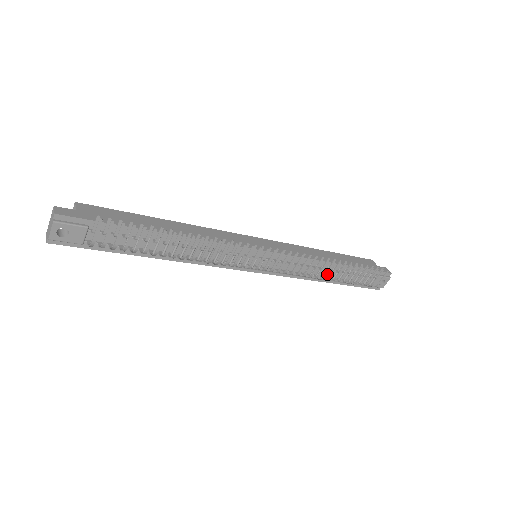
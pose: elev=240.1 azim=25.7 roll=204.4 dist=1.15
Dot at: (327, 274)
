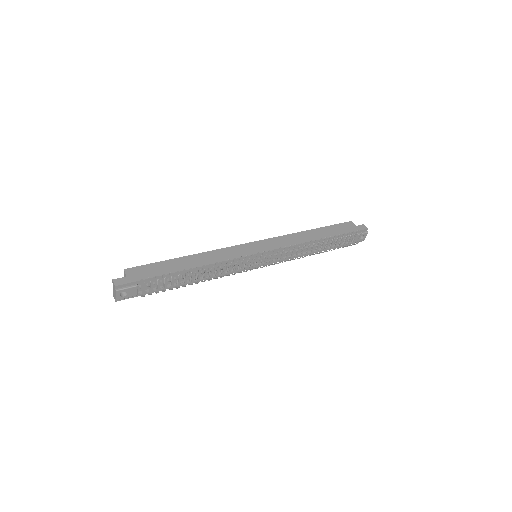
Dot at: (314, 248)
